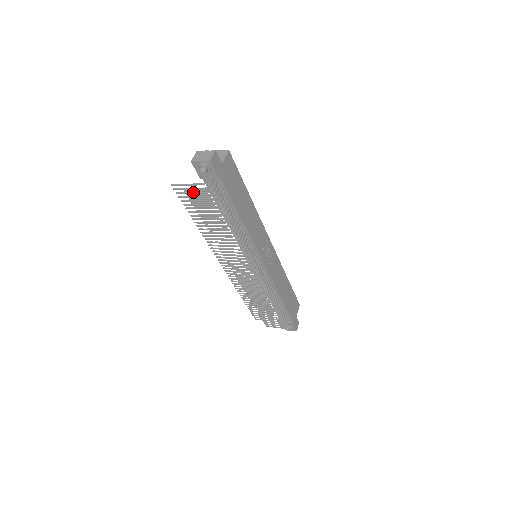
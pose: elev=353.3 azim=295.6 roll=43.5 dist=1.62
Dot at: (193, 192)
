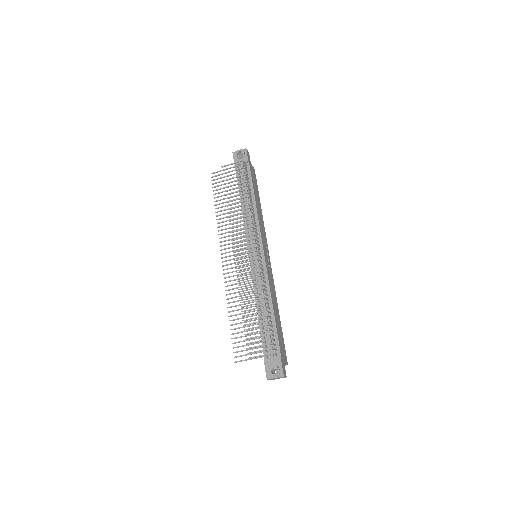
Dot at: occluded
